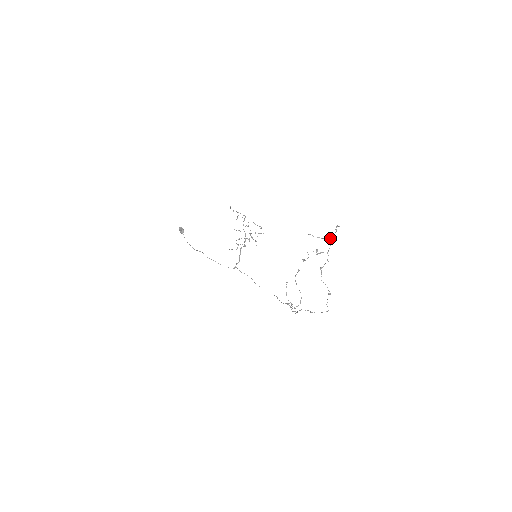
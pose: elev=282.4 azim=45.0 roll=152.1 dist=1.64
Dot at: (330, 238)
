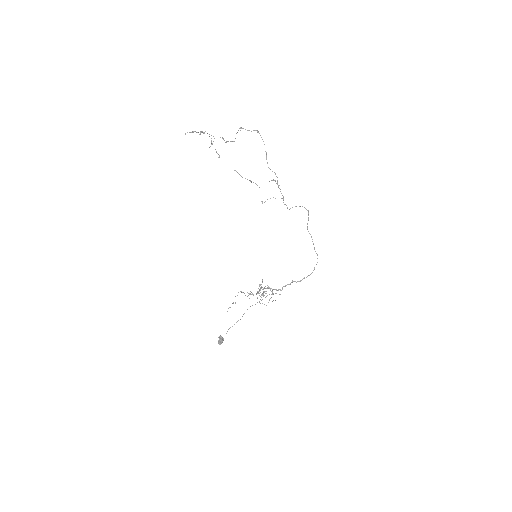
Dot at: occluded
